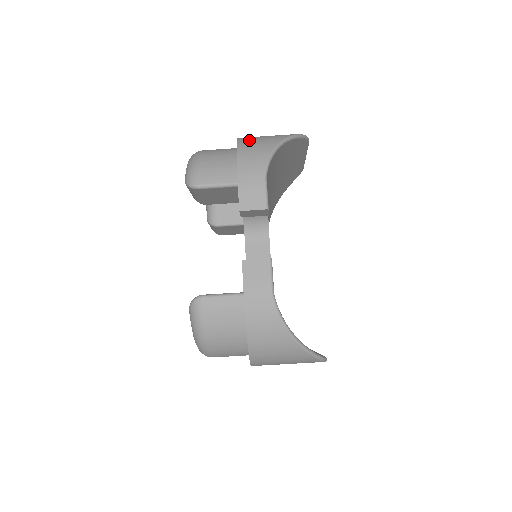
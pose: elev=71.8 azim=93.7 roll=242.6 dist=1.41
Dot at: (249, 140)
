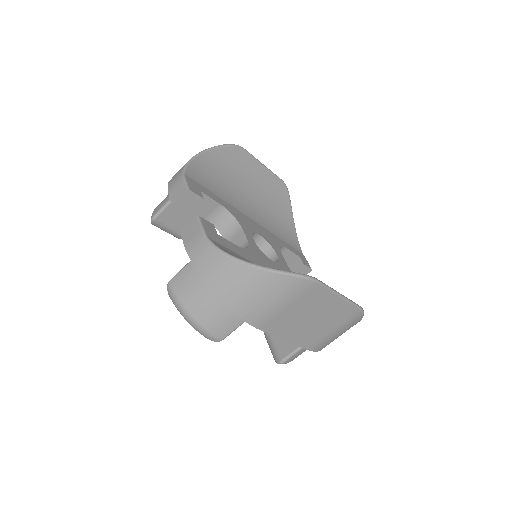
Dot at: occluded
